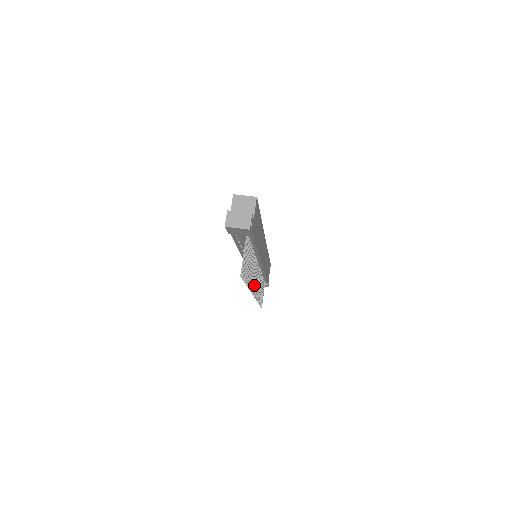
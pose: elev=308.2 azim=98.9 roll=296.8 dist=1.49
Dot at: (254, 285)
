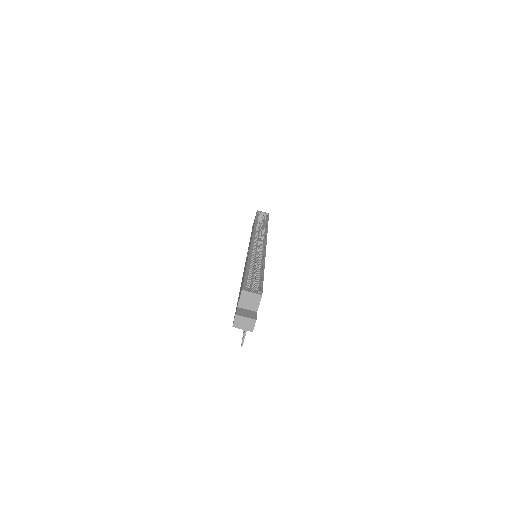
Dot at: occluded
